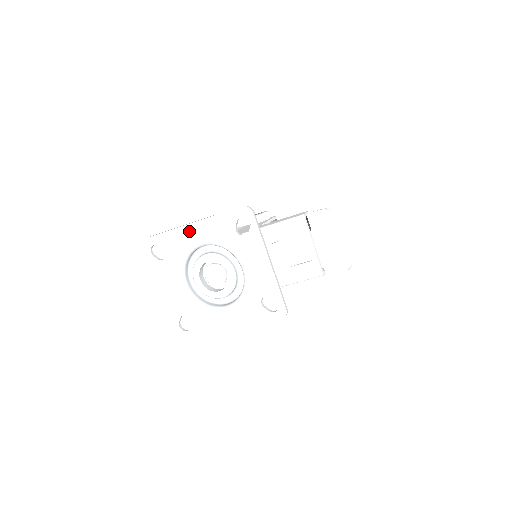
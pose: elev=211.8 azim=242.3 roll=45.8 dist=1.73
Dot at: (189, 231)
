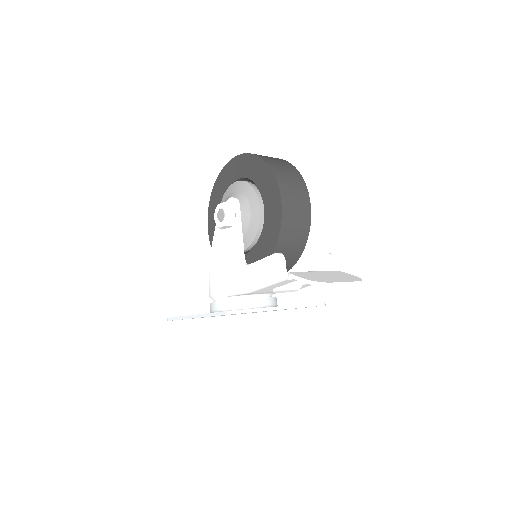
Dot at: occluded
